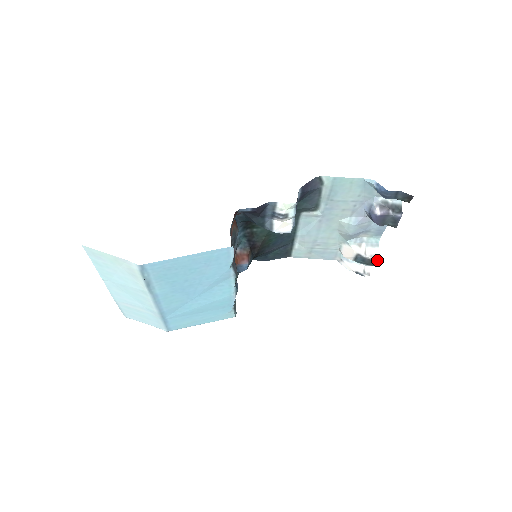
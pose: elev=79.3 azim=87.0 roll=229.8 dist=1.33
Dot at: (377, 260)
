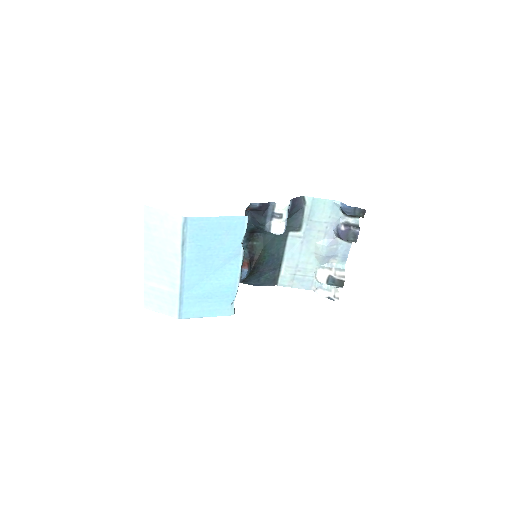
Dot at: (344, 280)
